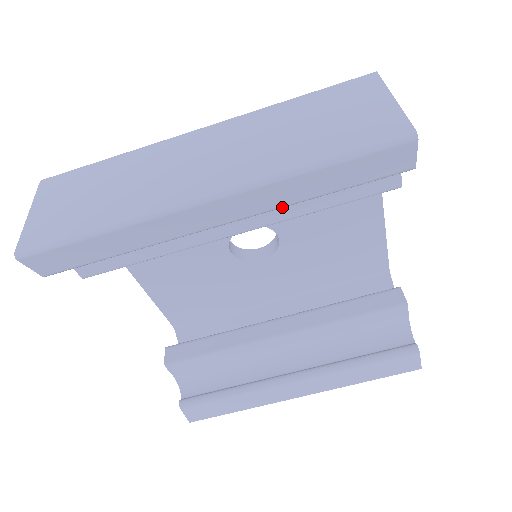
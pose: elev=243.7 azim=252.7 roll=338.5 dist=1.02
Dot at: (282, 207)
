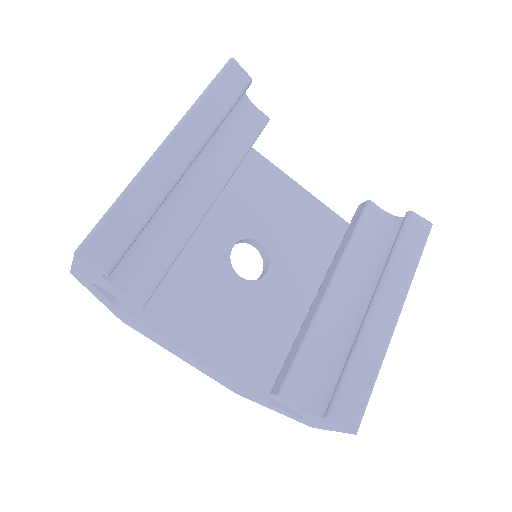
Dot at: (212, 132)
